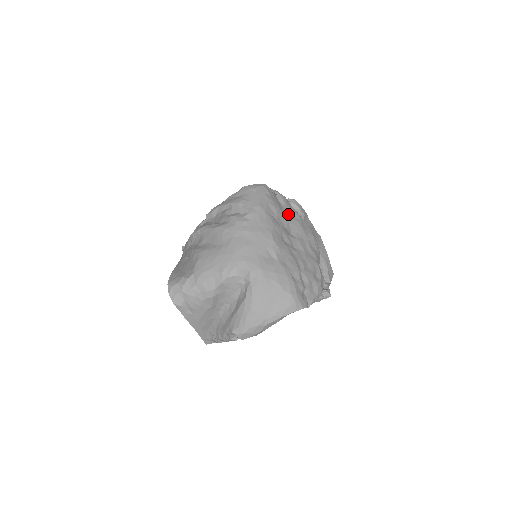
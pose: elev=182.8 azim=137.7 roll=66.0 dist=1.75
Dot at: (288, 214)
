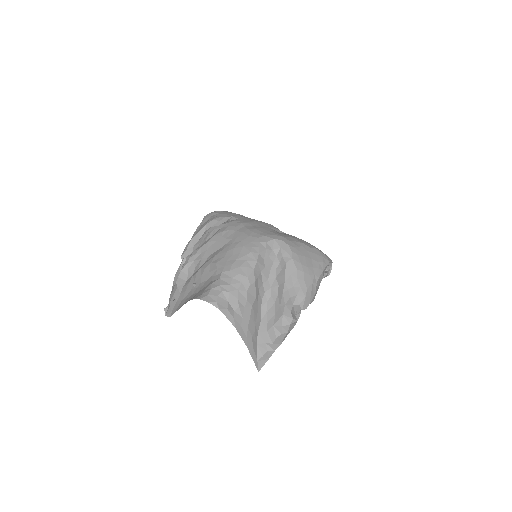
Dot at: occluded
